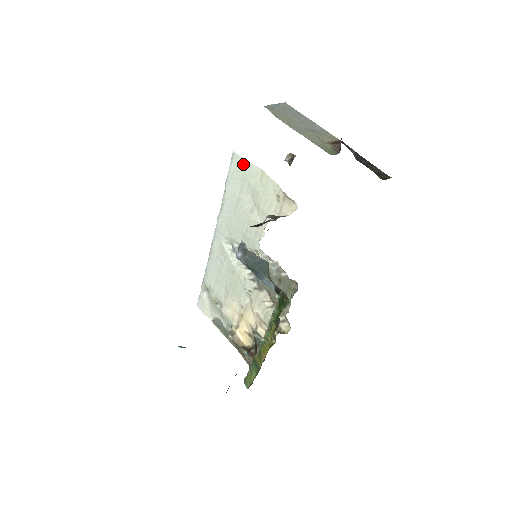
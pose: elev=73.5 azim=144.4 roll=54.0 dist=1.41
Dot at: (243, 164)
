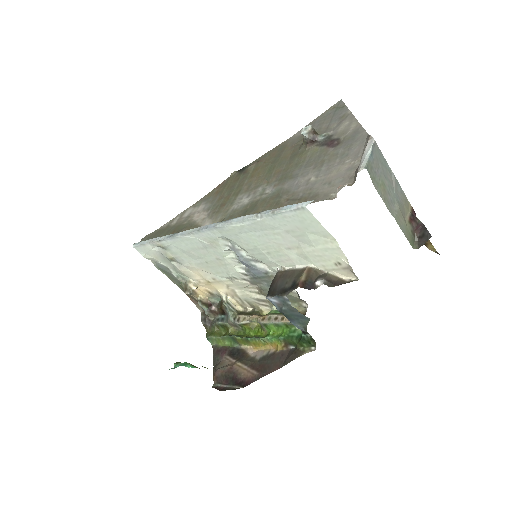
Dot at: (311, 222)
